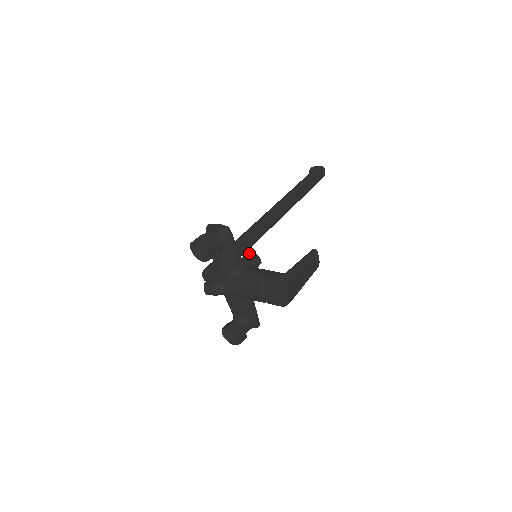
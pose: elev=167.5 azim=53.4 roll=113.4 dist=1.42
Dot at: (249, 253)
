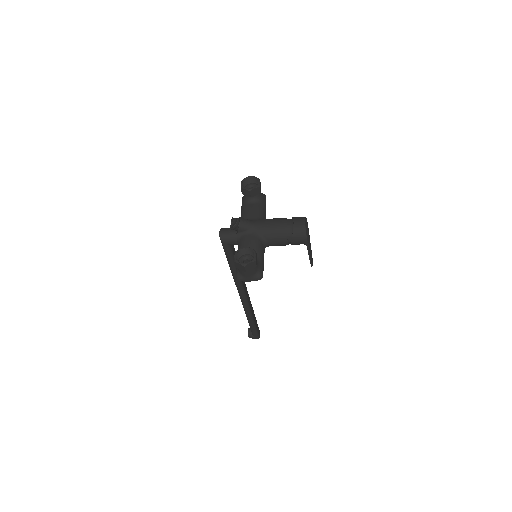
Dot at: occluded
